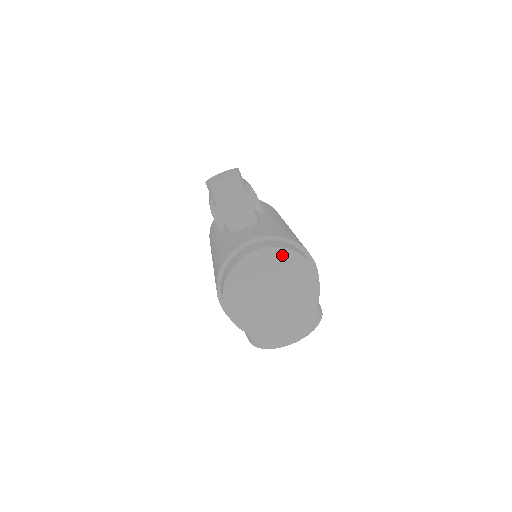
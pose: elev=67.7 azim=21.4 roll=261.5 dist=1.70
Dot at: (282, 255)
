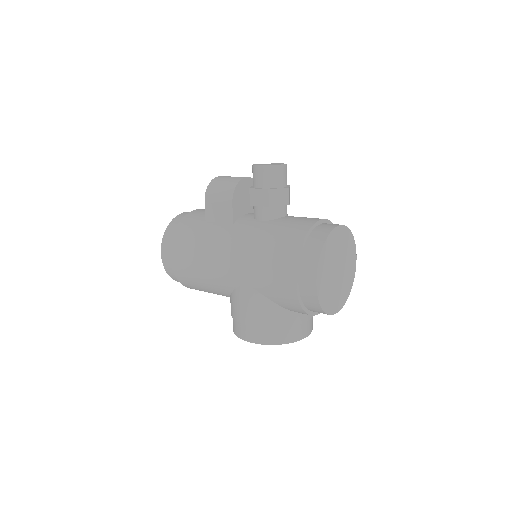
Dot at: (348, 236)
